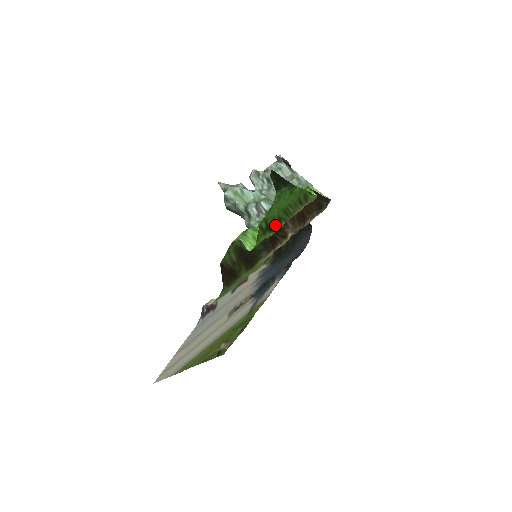
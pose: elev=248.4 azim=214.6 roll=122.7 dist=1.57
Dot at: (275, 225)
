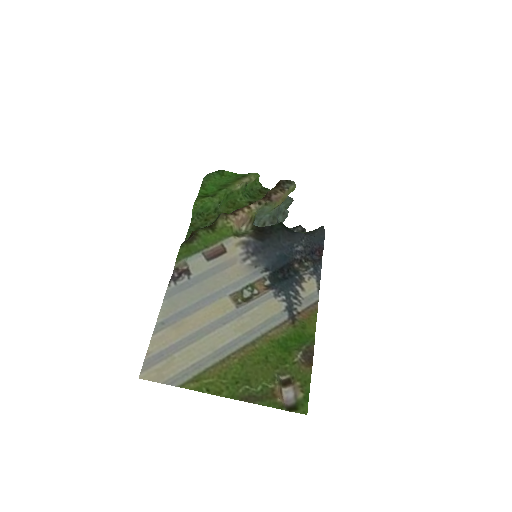
Dot at: (216, 194)
